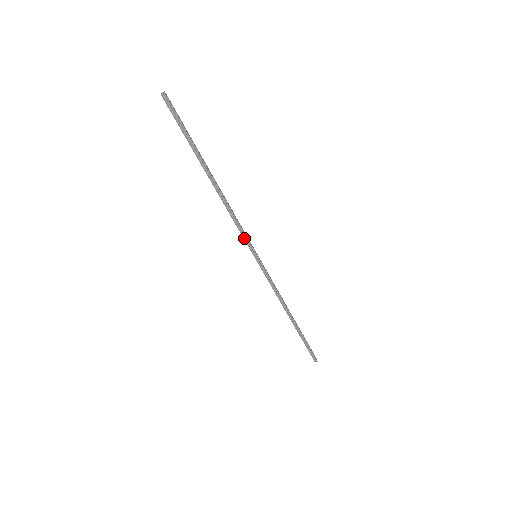
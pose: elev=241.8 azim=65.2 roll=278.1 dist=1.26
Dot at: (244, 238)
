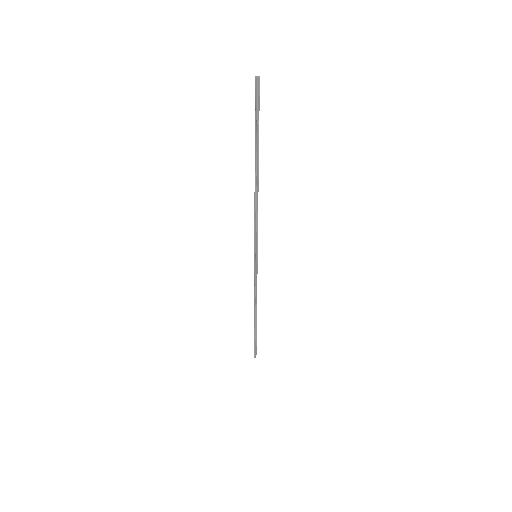
Dot at: (255, 237)
